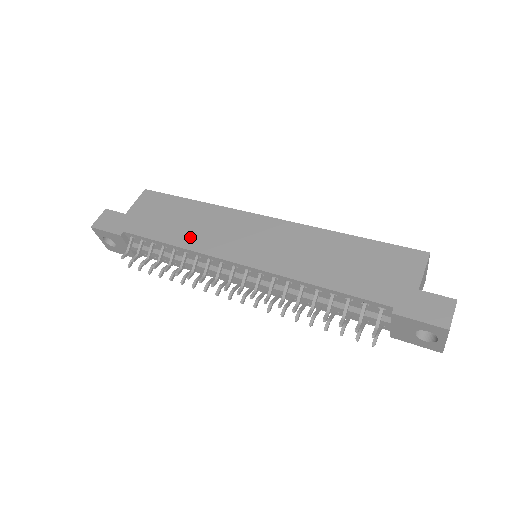
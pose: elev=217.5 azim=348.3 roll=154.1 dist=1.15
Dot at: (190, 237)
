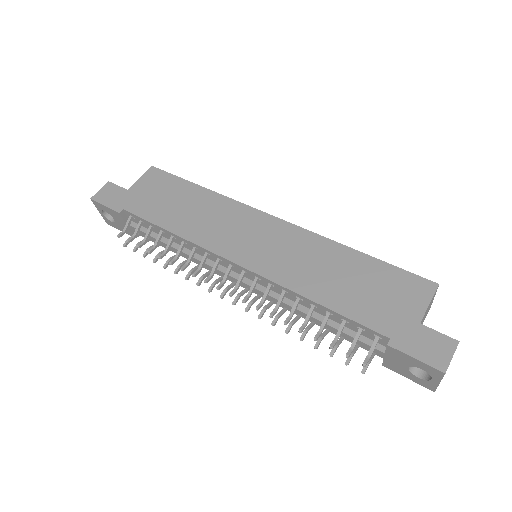
Dot at: (190, 226)
